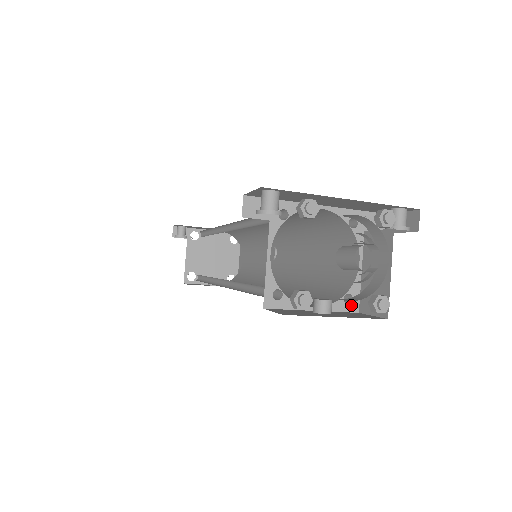
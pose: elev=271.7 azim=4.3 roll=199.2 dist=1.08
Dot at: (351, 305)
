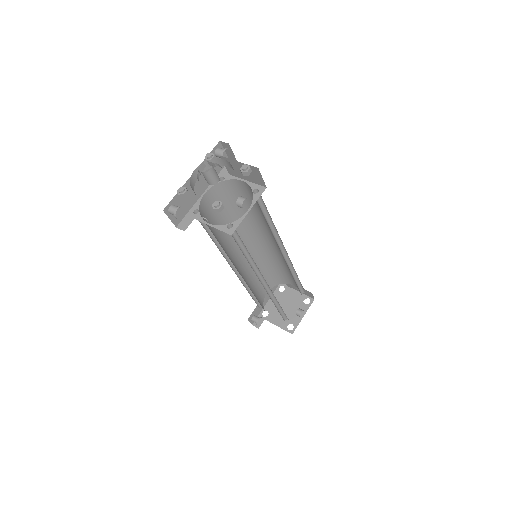
Dot at: (260, 191)
